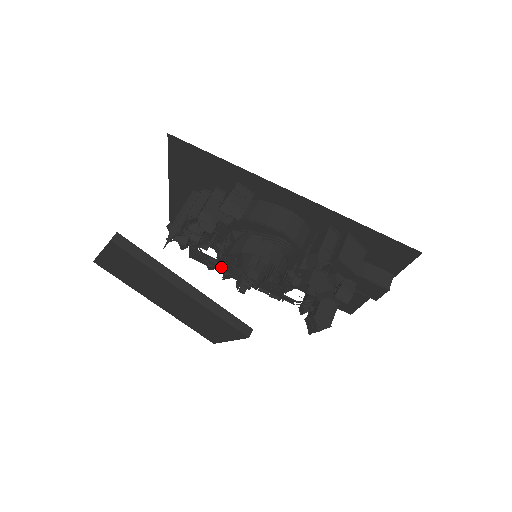
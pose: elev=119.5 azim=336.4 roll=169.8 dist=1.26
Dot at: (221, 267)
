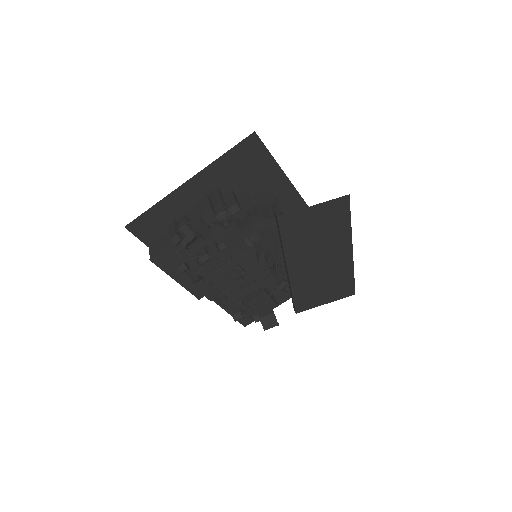
Dot at: (200, 269)
